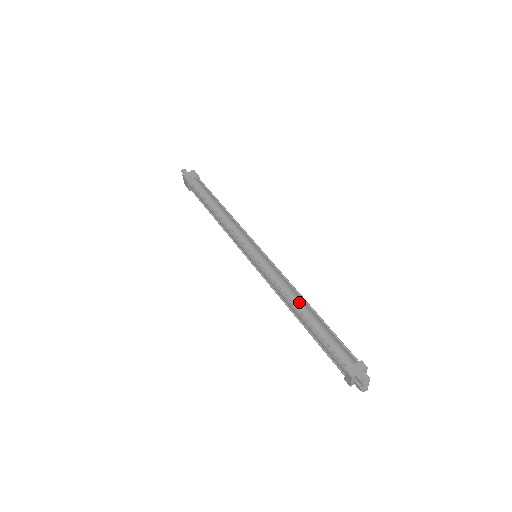
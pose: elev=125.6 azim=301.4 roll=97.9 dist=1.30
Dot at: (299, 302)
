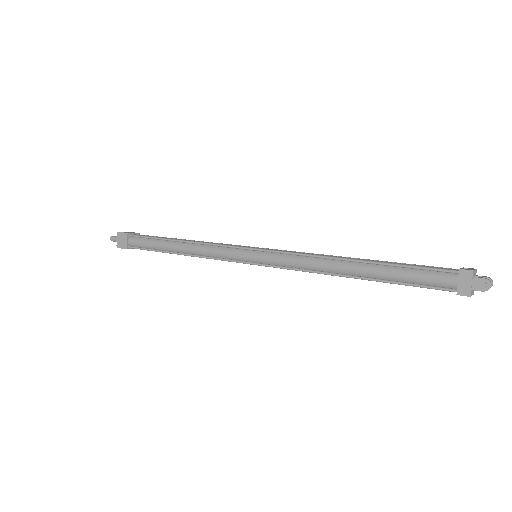
Dot at: (341, 267)
